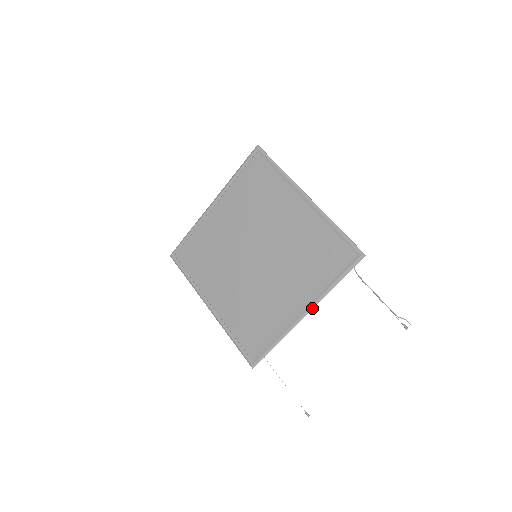
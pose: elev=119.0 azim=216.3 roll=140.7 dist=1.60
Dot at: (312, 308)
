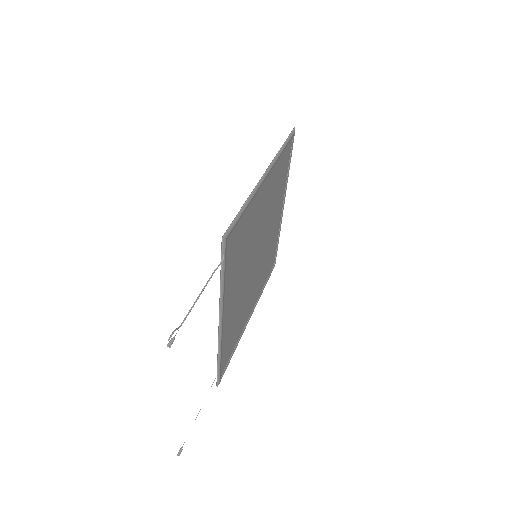
Dot at: (219, 315)
